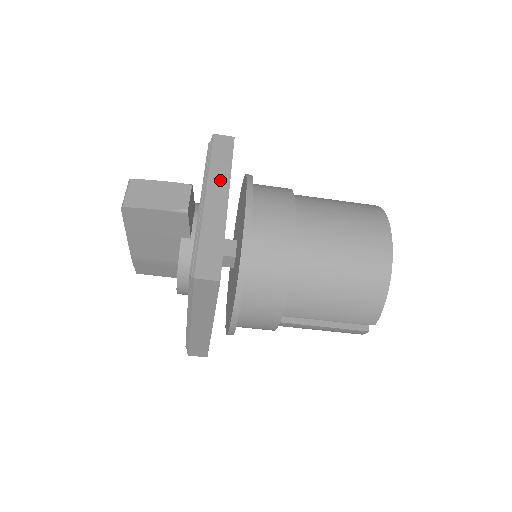
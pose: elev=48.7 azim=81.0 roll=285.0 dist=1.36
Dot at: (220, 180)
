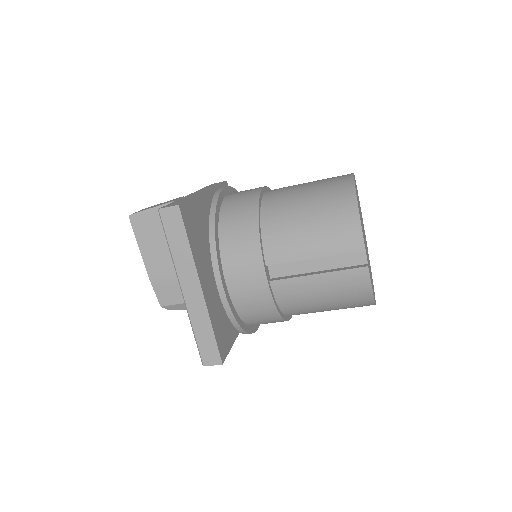
Dot at: (205, 189)
